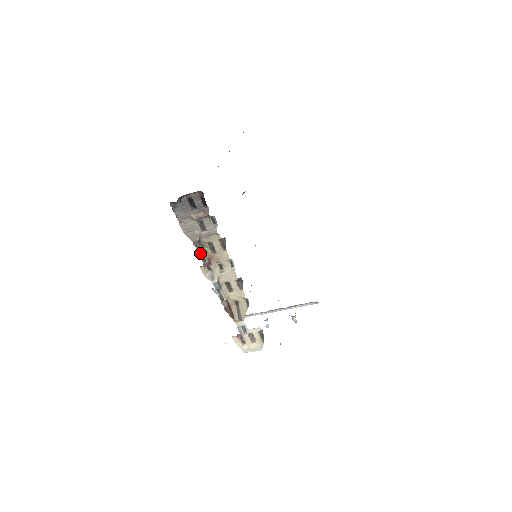
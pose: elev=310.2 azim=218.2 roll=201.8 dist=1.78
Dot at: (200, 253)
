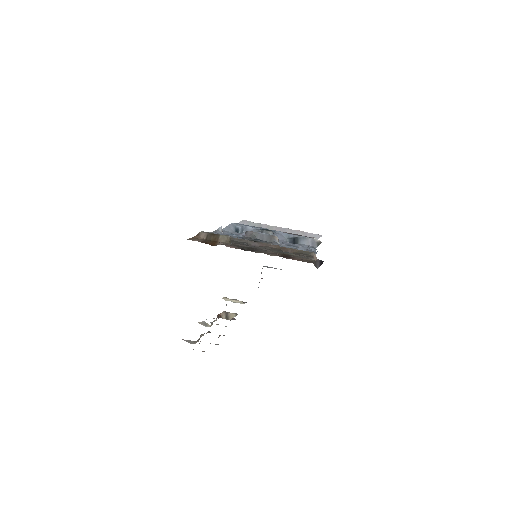
Dot at: occluded
